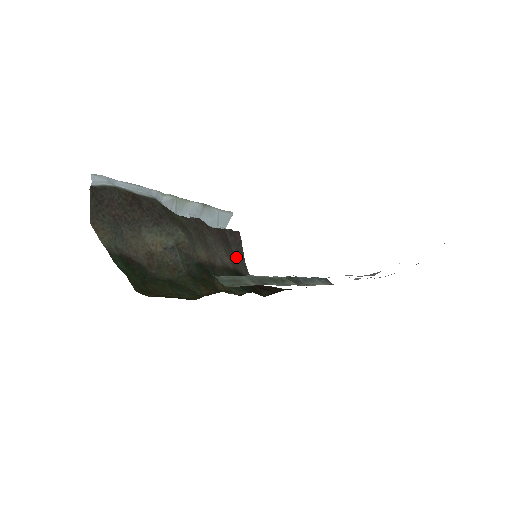
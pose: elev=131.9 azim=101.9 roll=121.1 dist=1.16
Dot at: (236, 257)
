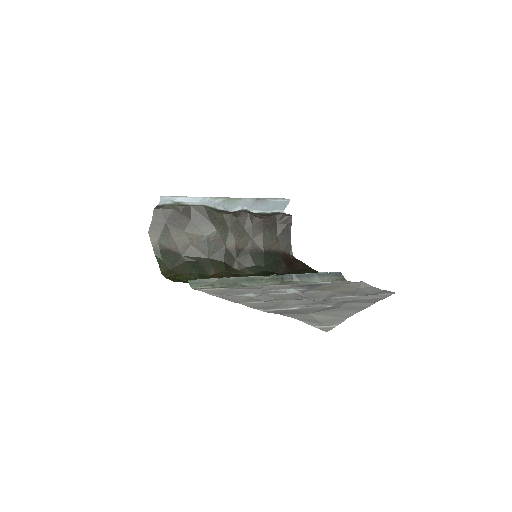
Dot at: (279, 237)
